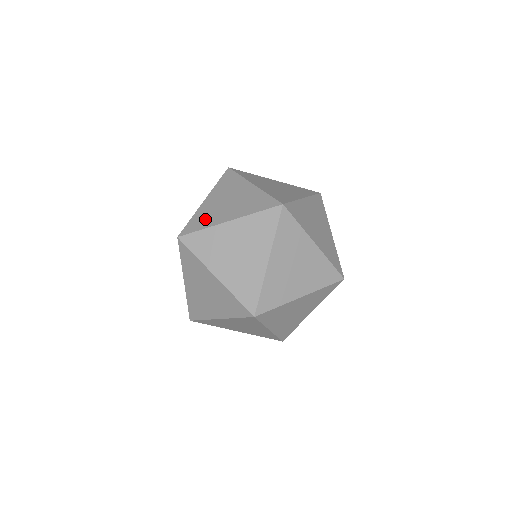
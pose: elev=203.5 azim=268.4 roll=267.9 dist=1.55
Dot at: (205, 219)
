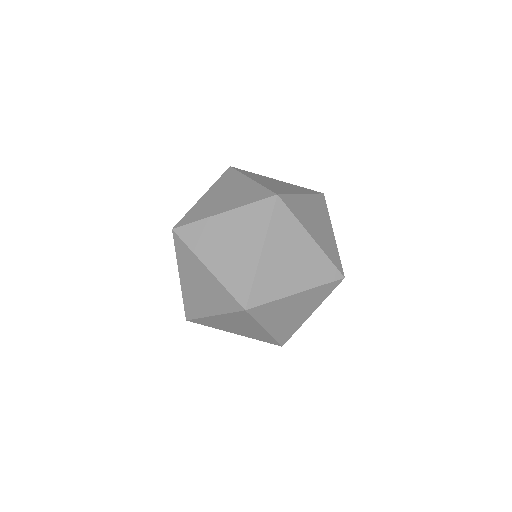
Dot at: (201, 212)
